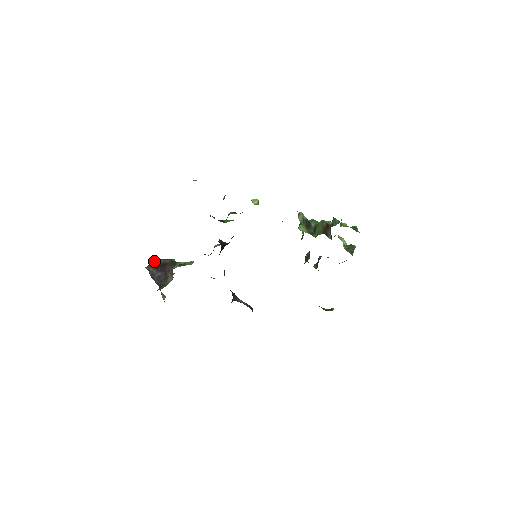
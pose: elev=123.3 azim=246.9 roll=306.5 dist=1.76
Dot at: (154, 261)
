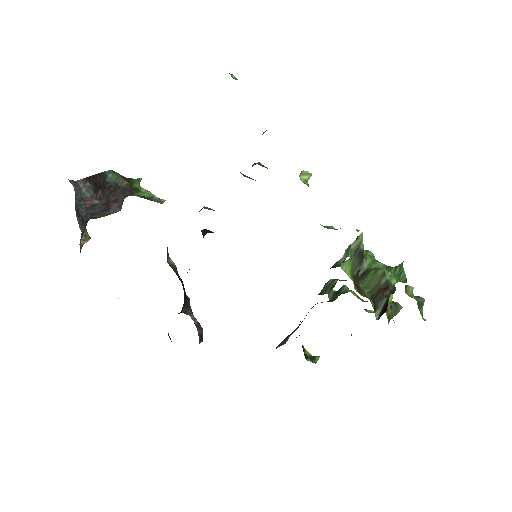
Dot at: (100, 173)
